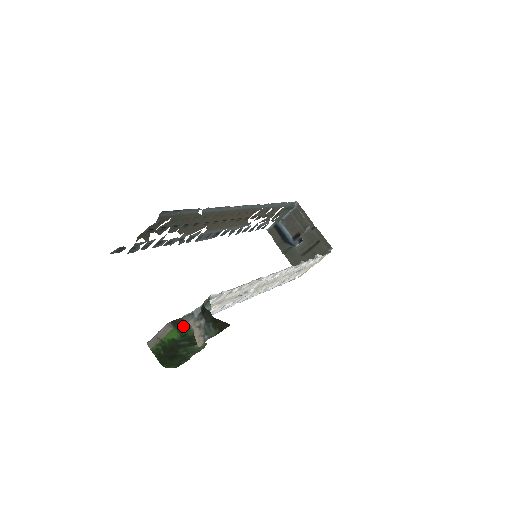
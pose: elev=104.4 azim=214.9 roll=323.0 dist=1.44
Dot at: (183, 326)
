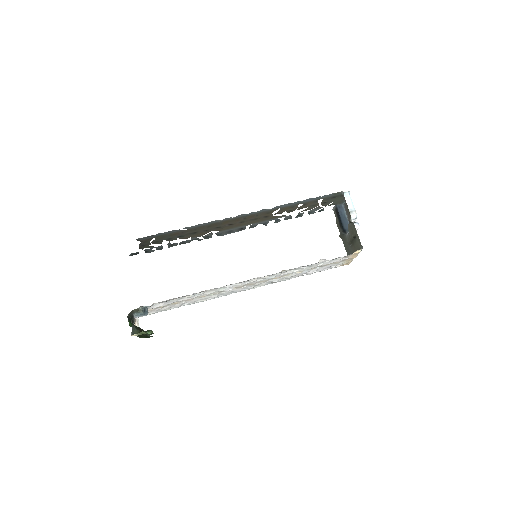
Dot at: occluded
